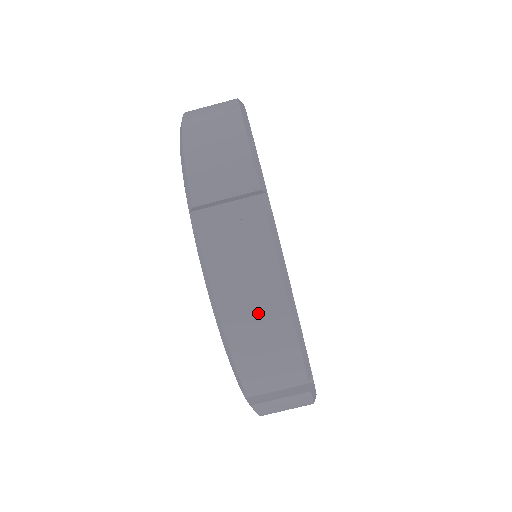
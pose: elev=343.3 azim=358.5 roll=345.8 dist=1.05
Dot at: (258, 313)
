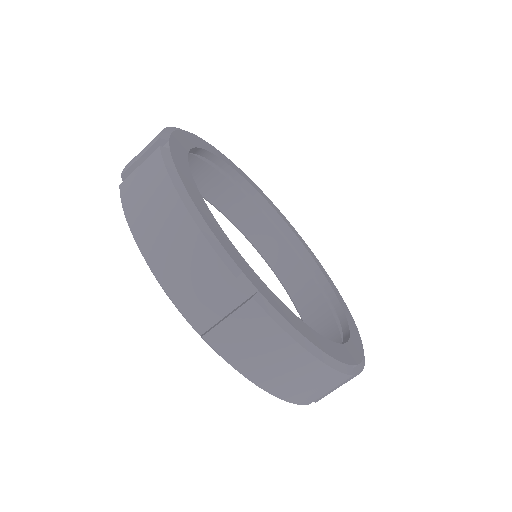
Dot at: (288, 370)
